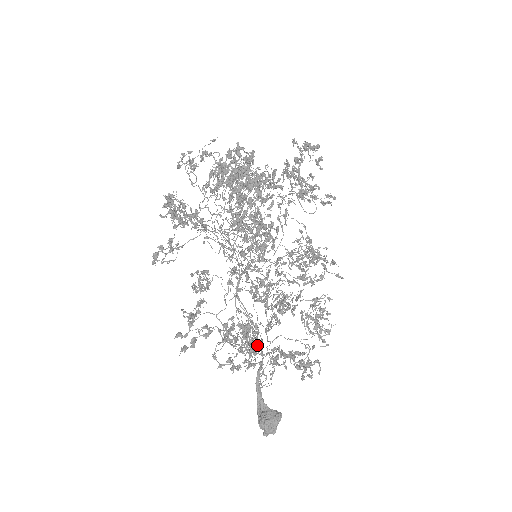
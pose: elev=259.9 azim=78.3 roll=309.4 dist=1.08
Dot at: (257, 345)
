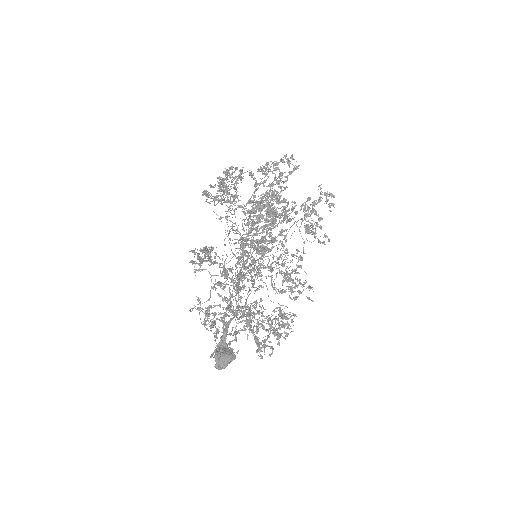
Dot at: (226, 323)
